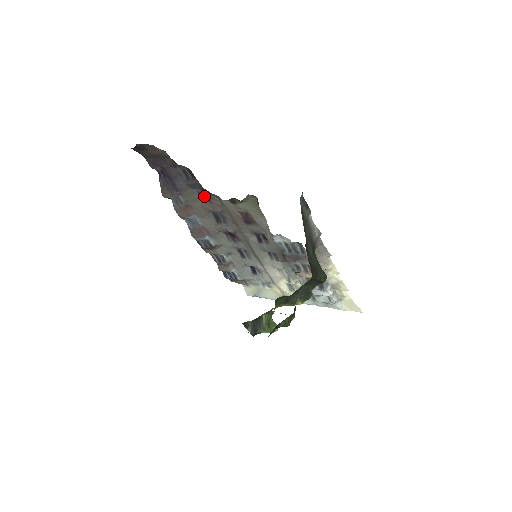
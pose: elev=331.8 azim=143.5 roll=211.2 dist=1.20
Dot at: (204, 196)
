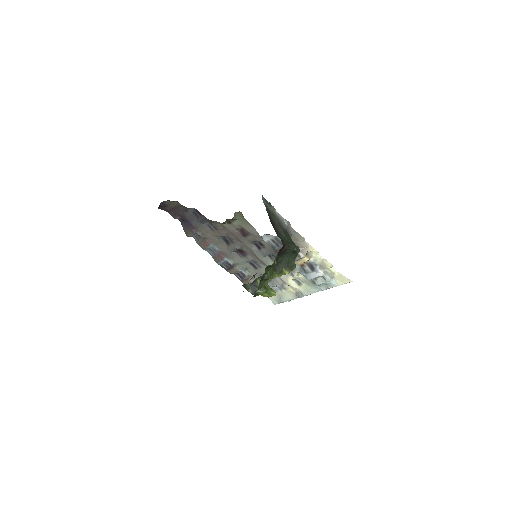
Dot at: (212, 227)
